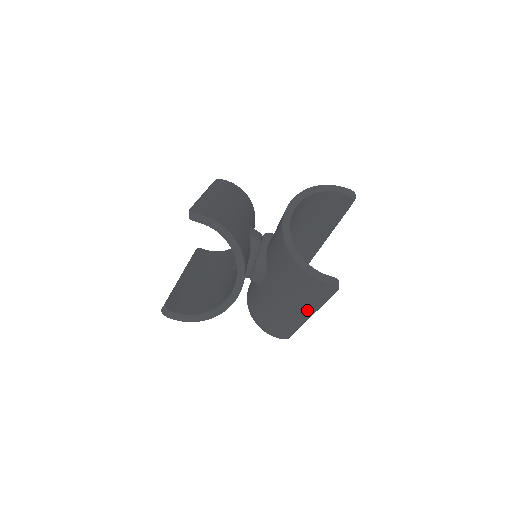
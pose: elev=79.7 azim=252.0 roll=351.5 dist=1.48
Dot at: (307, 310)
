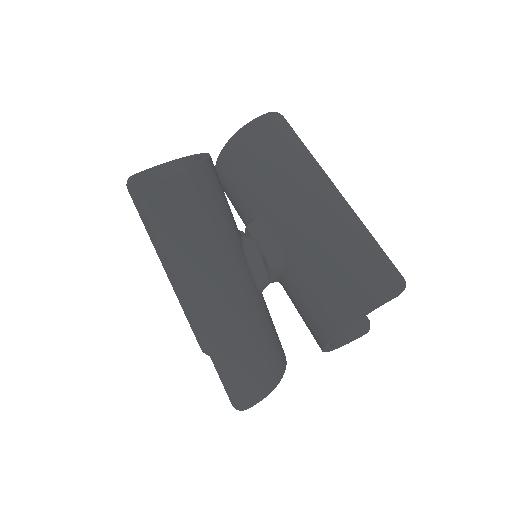
Dot at: (314, 174)
